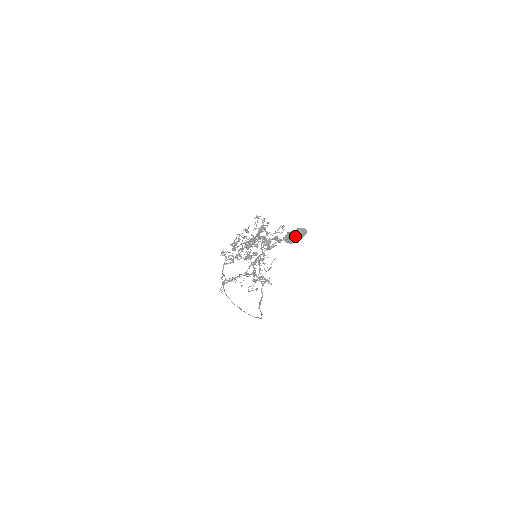
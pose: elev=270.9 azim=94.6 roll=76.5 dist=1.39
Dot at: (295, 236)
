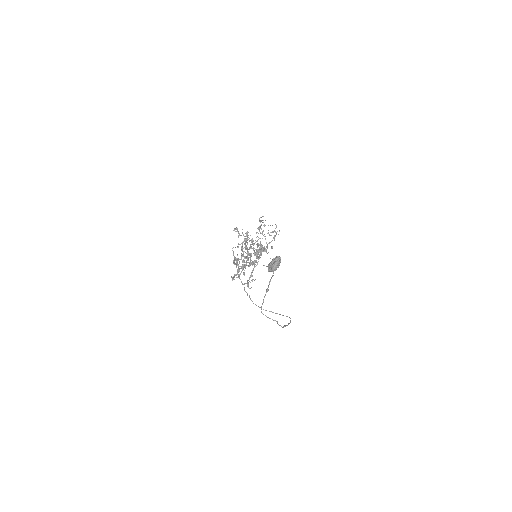
Dot at: (275, 268)
